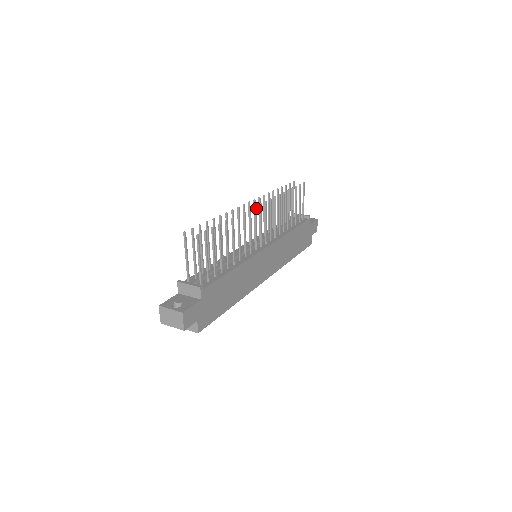
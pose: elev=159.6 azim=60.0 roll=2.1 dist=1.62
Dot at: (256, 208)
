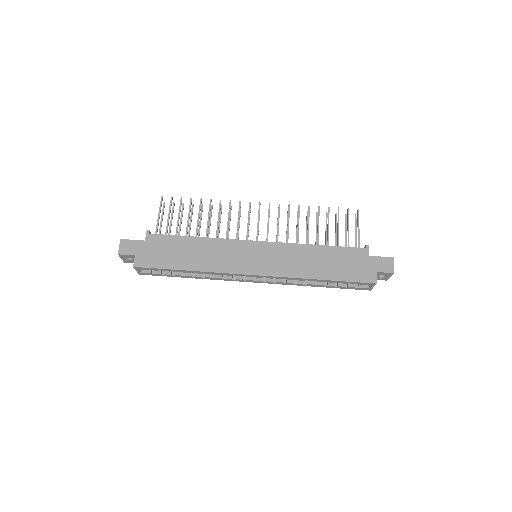
Dot at: (250, 204)
